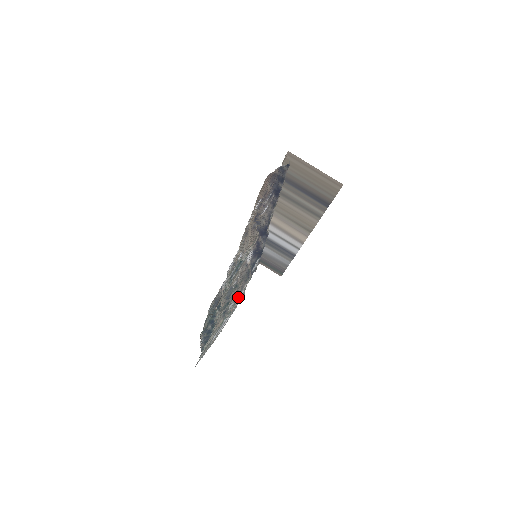
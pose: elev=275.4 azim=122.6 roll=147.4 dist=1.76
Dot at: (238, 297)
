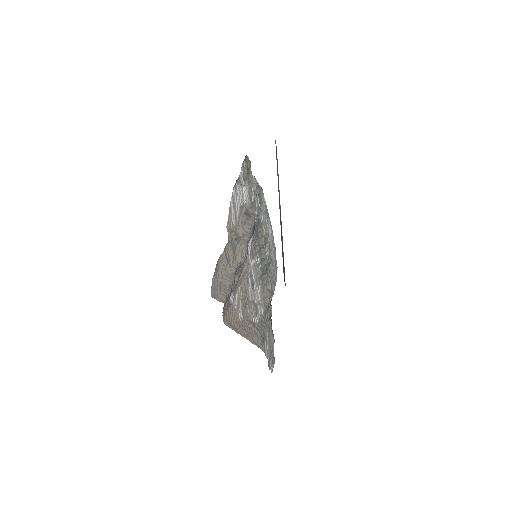
Dot at: (263, 226)
